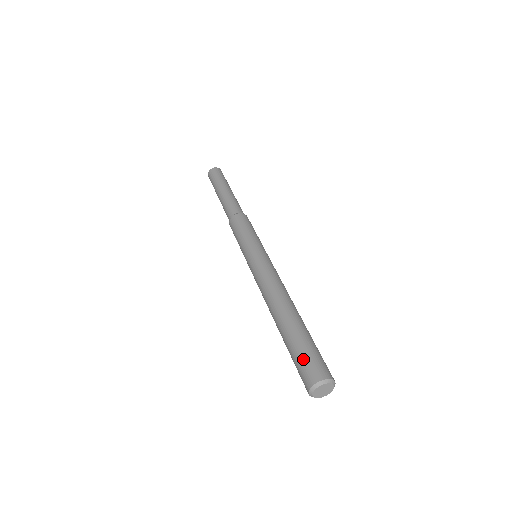
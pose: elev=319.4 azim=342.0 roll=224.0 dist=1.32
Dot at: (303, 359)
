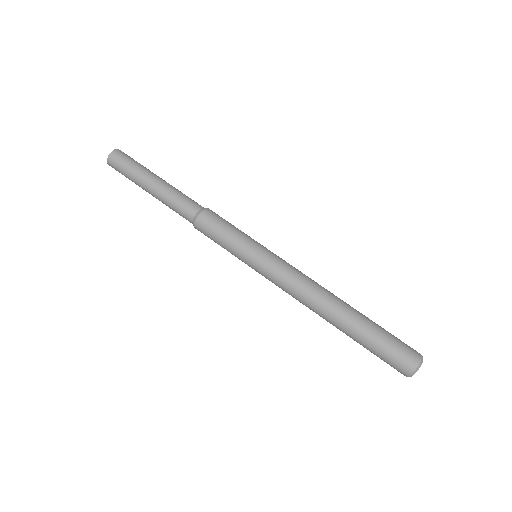
Dot at: (388, 356)
